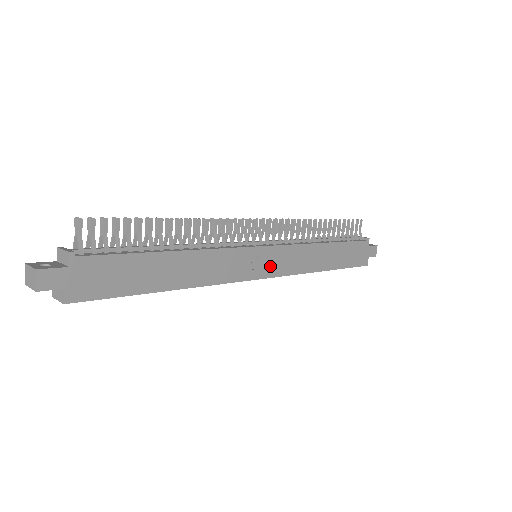
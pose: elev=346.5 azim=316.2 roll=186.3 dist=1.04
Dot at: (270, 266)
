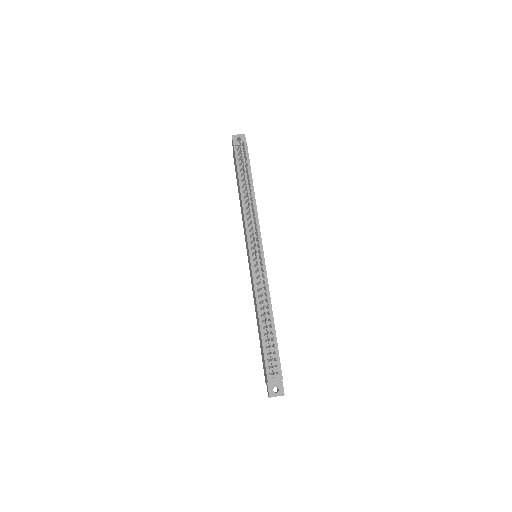
Dot at: occluded
